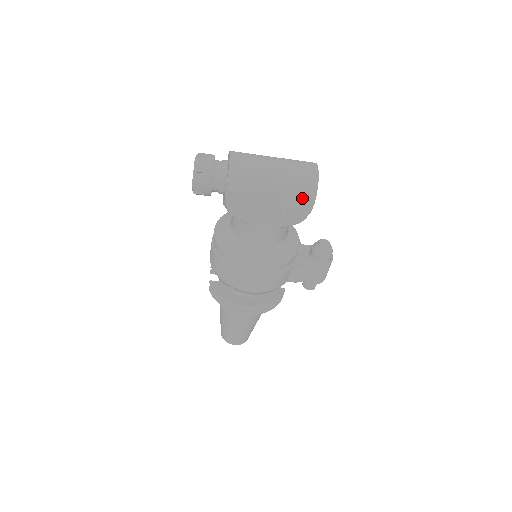
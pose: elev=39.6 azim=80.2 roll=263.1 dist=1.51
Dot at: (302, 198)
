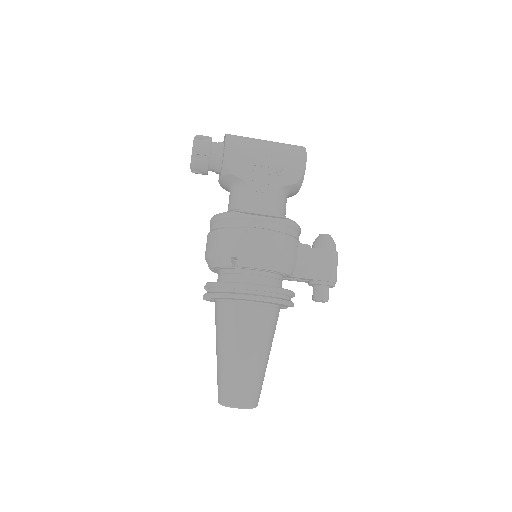
Dot at: (294, 156)
